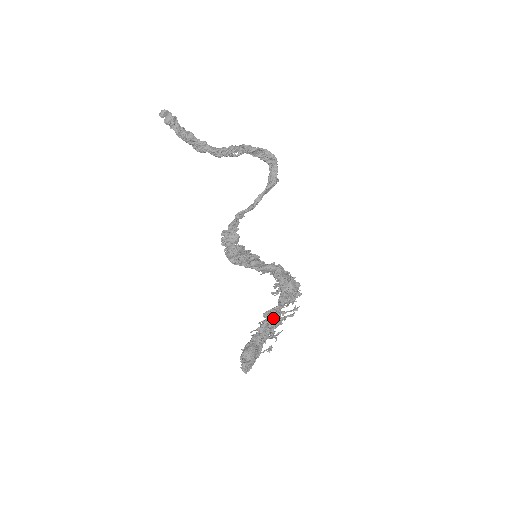
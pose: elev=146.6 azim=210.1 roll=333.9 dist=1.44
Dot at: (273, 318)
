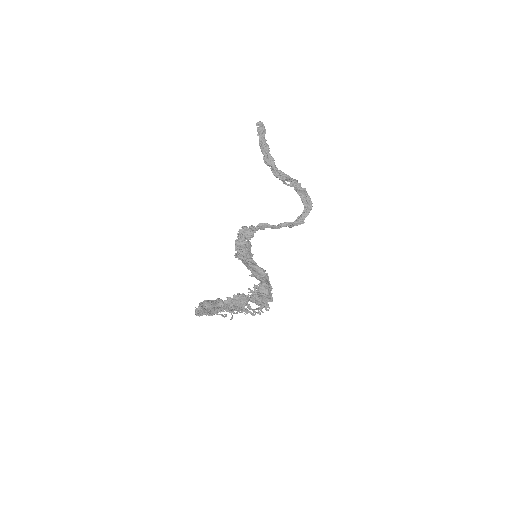
Dot at: (240, 300)
